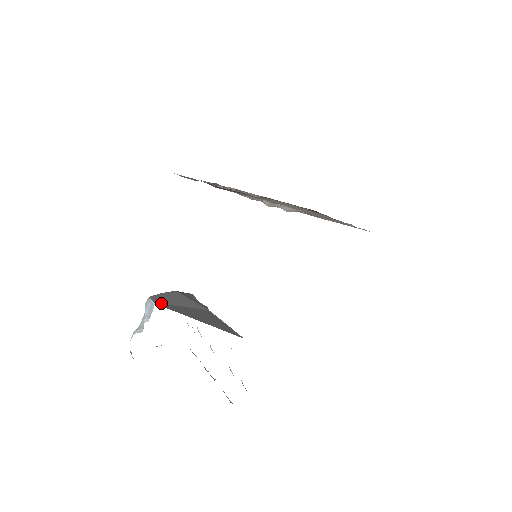
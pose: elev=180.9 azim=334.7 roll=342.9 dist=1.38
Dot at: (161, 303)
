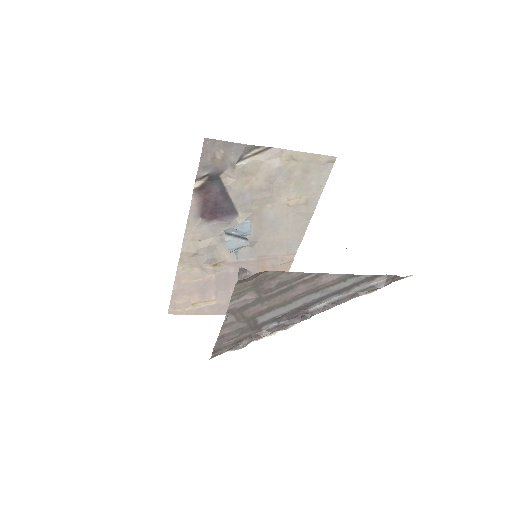
Dot at: occluded
